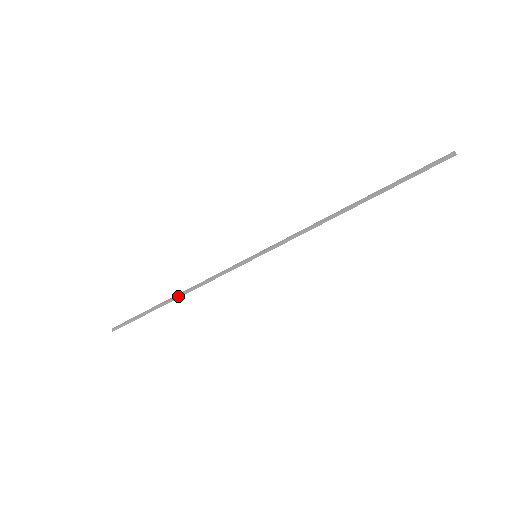
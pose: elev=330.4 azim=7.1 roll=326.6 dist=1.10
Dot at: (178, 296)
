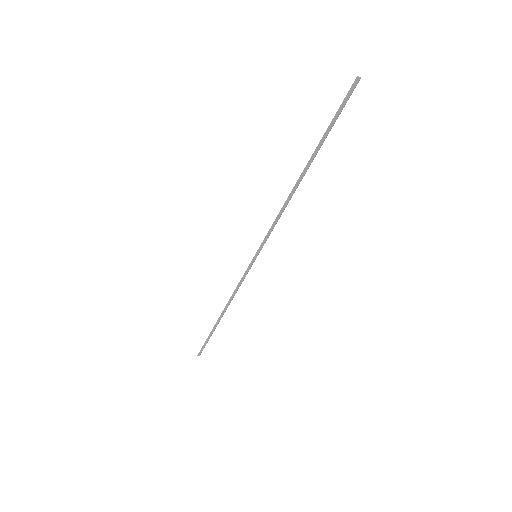
Dot at: (223, 312)
